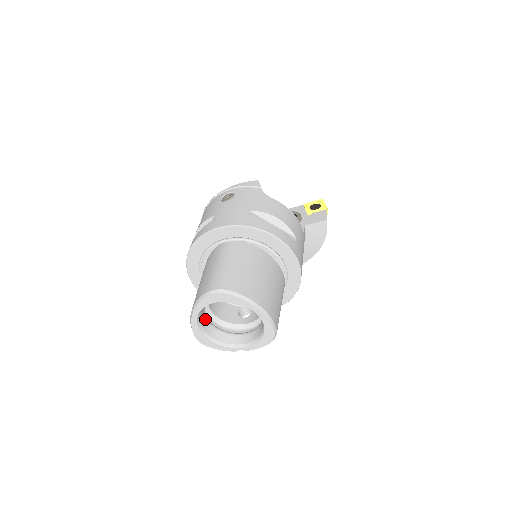
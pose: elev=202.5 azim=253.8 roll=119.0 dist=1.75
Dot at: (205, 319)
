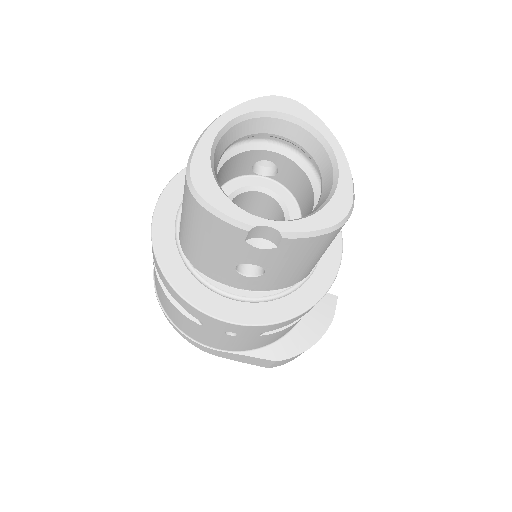
Dot at: (216, 164)
